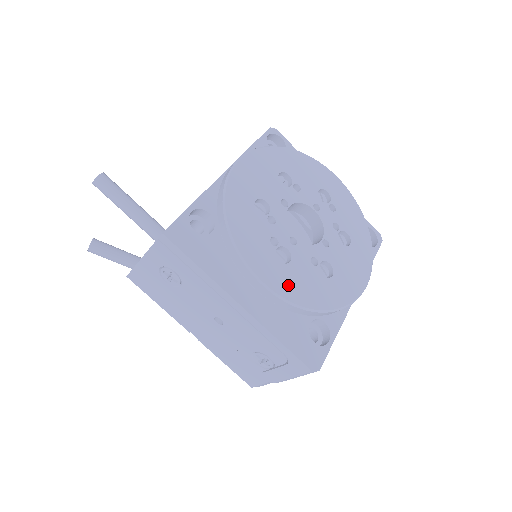
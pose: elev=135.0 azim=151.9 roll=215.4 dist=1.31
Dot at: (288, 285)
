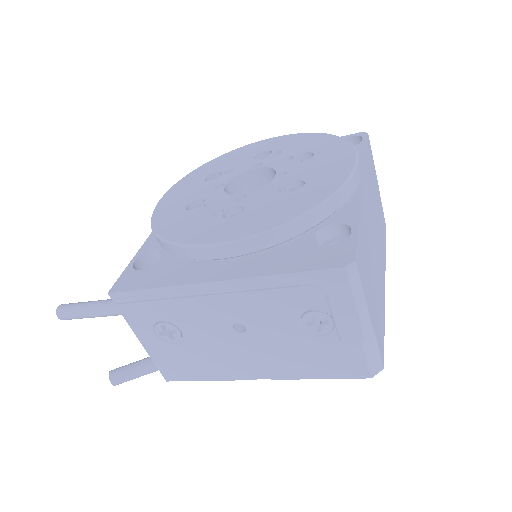
Dot at: (250, 225)
